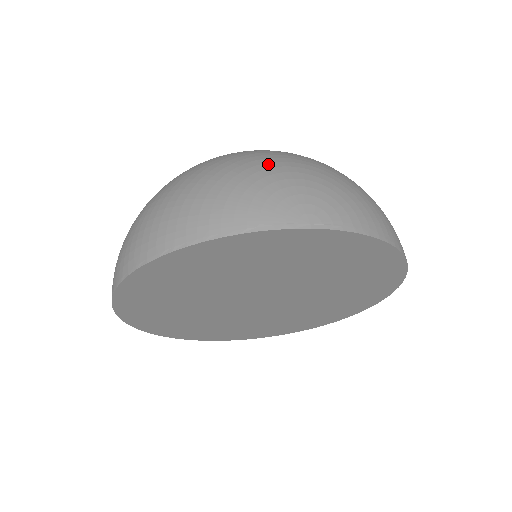
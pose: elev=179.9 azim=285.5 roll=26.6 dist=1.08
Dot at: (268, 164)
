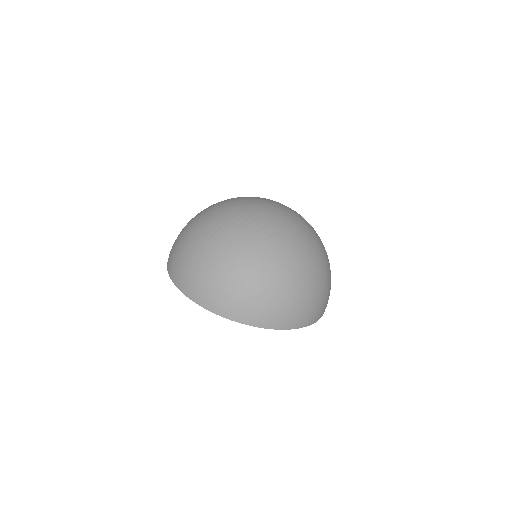
Dot at: (306, 284)
